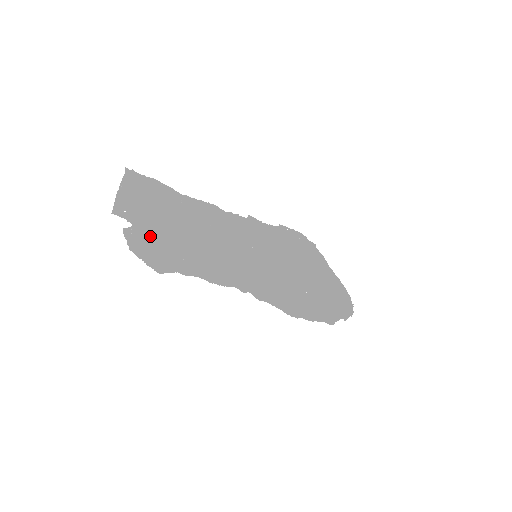
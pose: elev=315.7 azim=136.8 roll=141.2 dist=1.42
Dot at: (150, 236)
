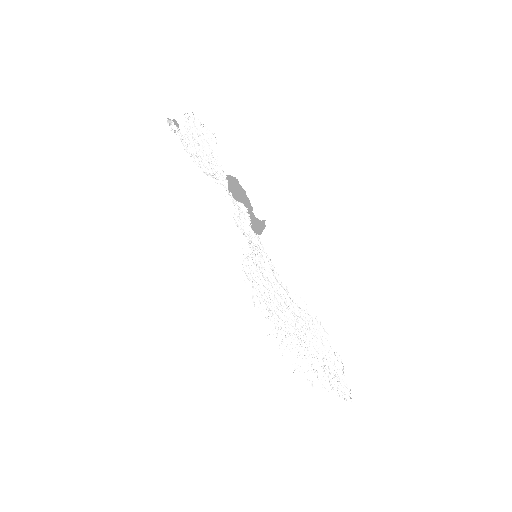
Dot at: (193, 144)
